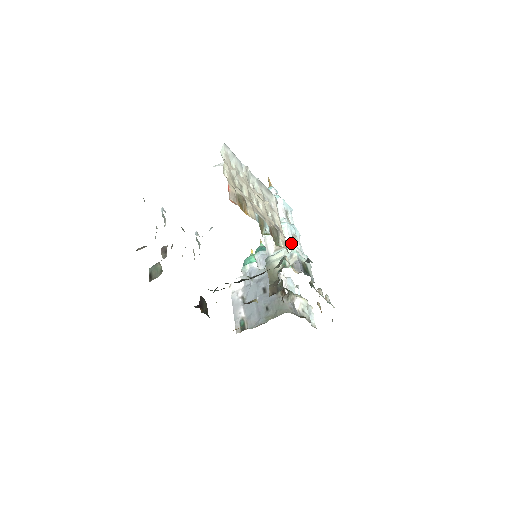
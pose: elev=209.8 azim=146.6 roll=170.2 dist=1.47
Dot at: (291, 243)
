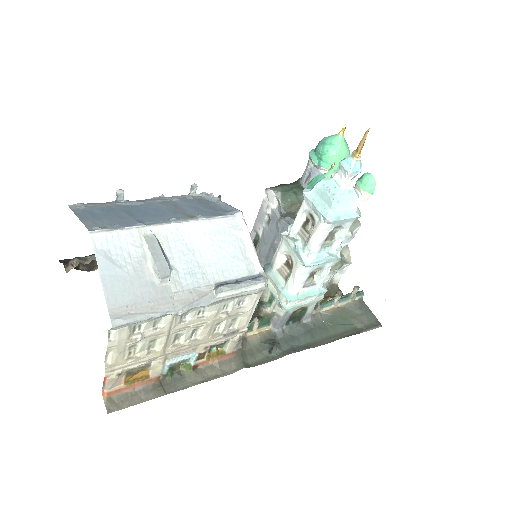
Dot at: (294, 288)
